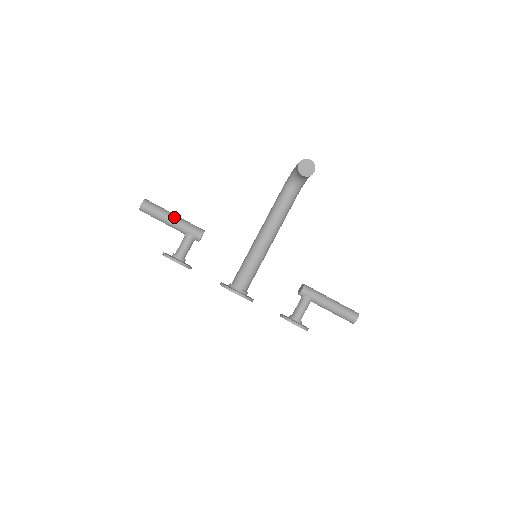
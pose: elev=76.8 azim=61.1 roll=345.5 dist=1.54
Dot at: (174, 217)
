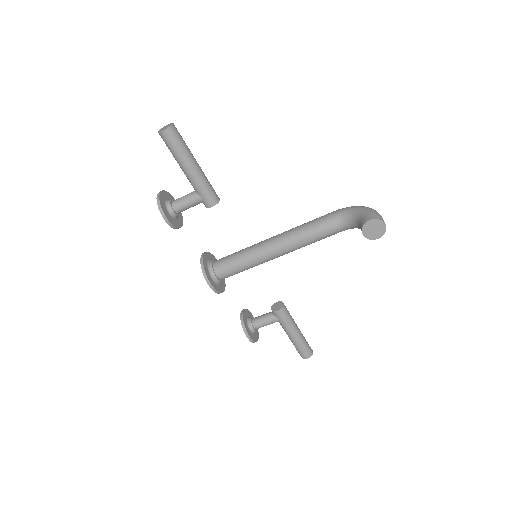
Dot at: (194, 168)
